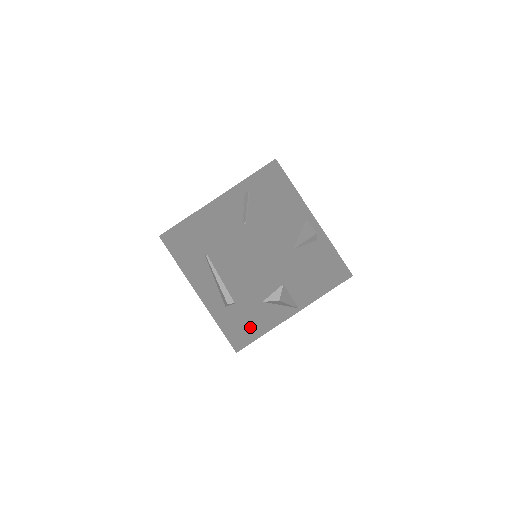
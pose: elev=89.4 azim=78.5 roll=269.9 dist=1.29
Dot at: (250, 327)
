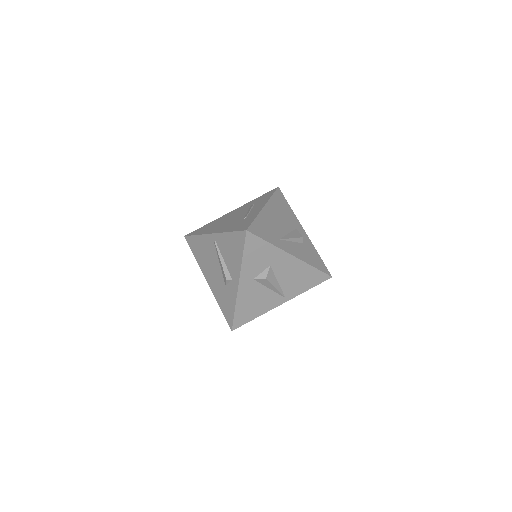
Dot at: (243, 305)
